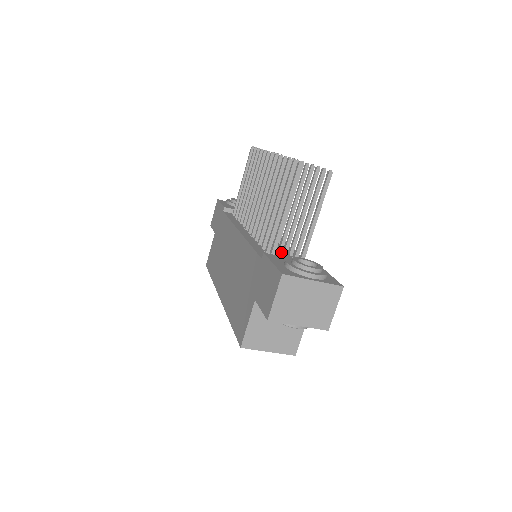
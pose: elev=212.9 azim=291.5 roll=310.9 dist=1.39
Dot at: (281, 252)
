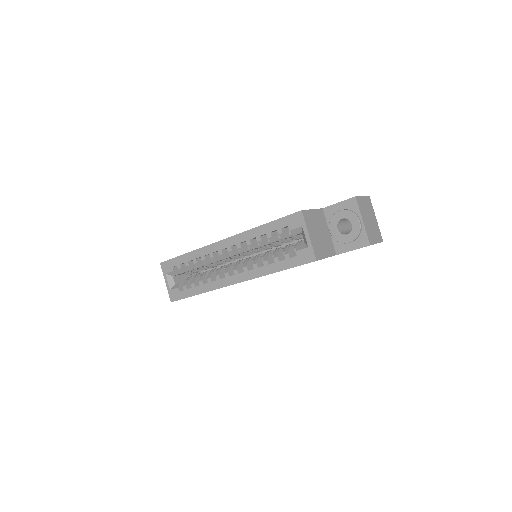
Dot at: occluded
